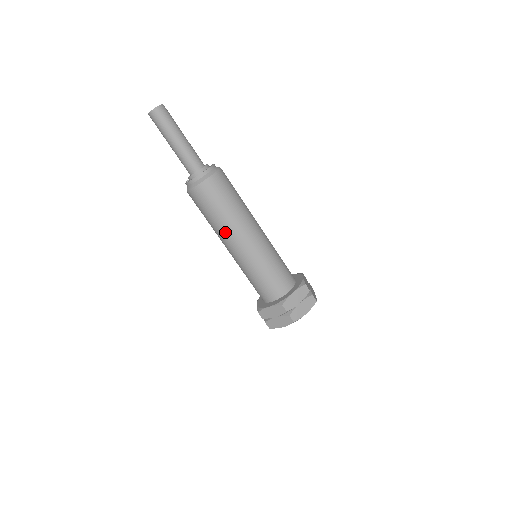
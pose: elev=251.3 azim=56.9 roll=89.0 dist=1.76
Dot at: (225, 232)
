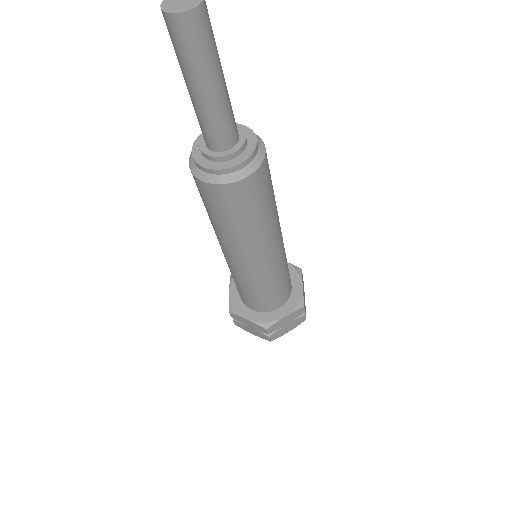
Dot at: (230, 244)
